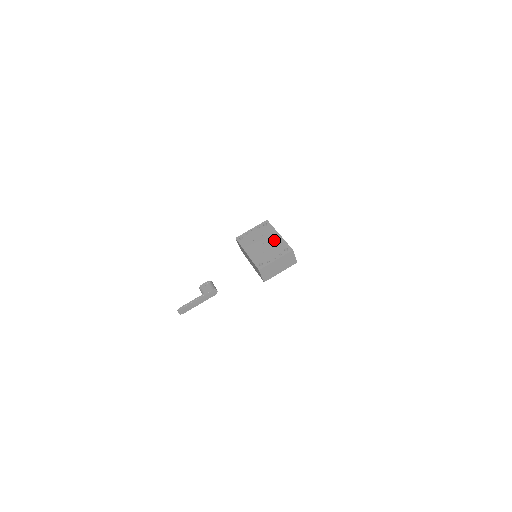
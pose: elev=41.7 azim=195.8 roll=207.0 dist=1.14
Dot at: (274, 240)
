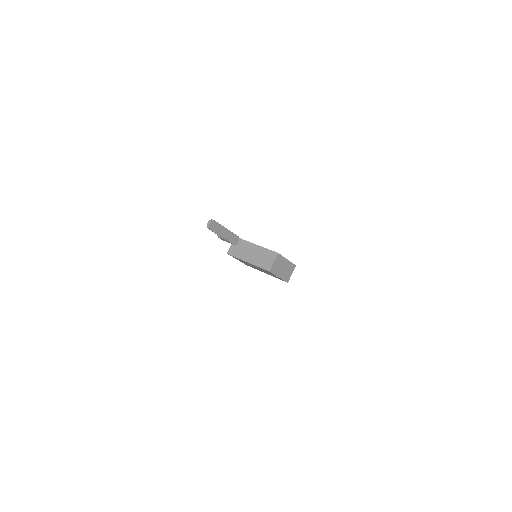
Dot at: occluded
